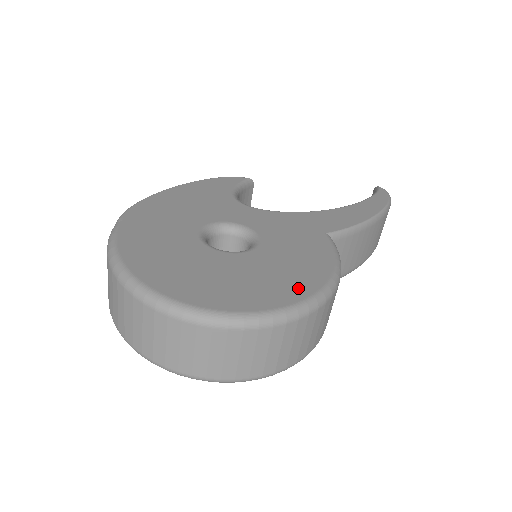
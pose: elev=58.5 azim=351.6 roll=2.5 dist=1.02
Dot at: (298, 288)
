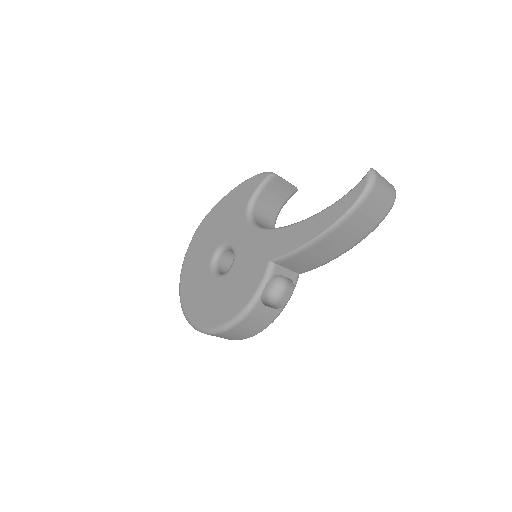
Dot at: (224, 315)
